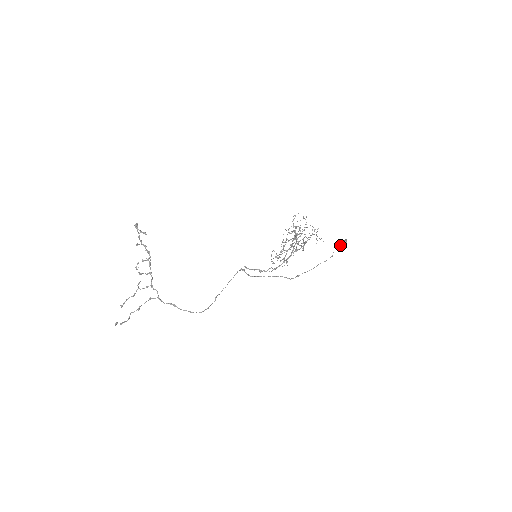
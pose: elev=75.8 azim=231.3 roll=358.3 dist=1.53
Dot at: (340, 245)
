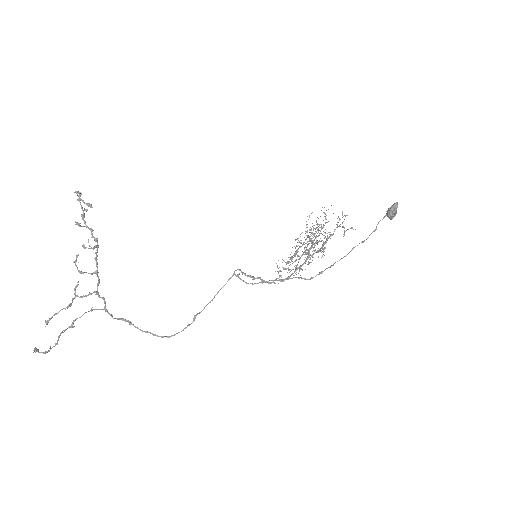
Dot at: (387, 211)
